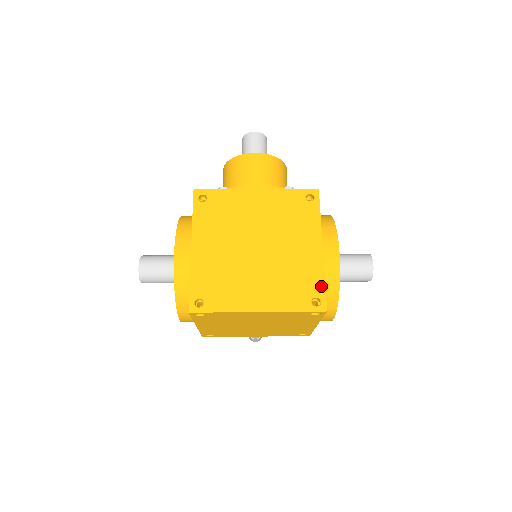
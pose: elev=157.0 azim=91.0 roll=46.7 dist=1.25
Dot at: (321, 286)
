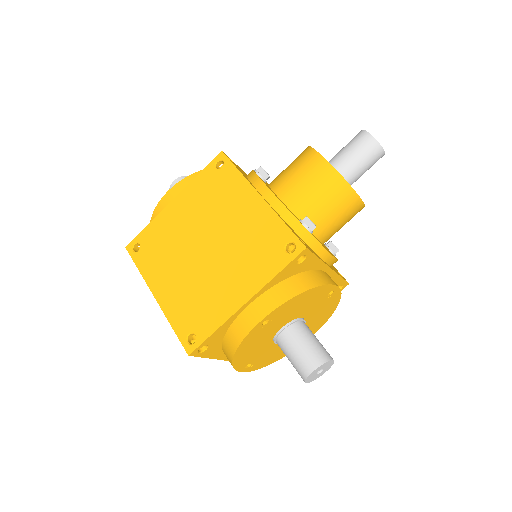
Dot at: (207, 332)
